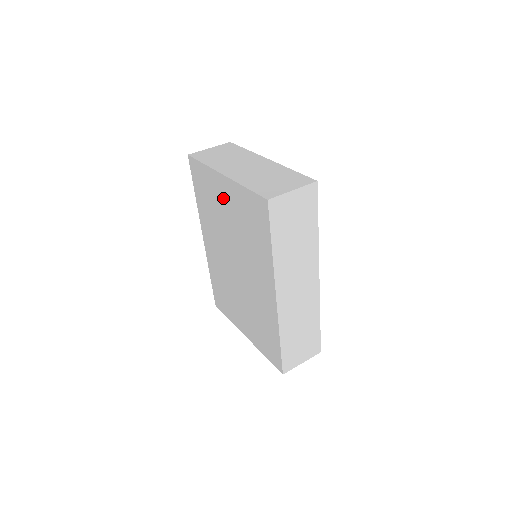
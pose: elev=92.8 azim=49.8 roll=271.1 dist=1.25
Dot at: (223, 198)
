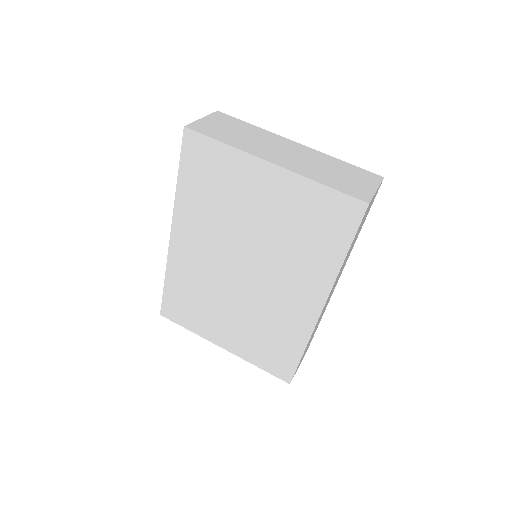
Dot at: (257, 192)
